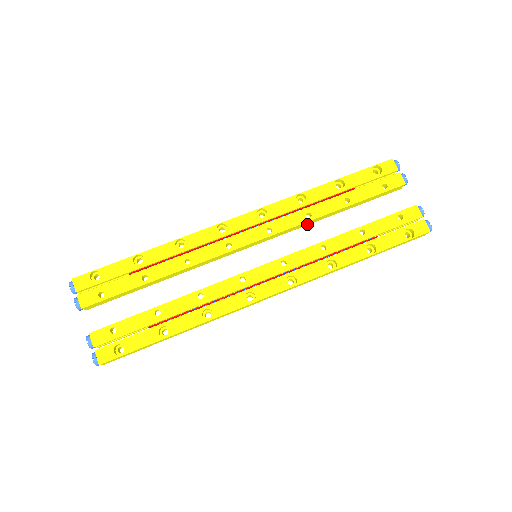
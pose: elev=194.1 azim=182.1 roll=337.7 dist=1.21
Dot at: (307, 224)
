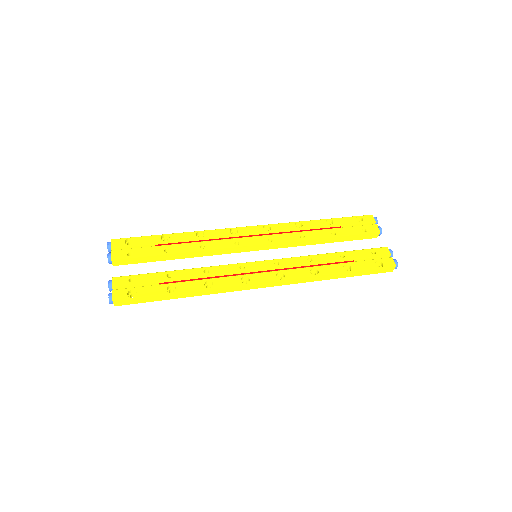
Dot at: (300, 245)
